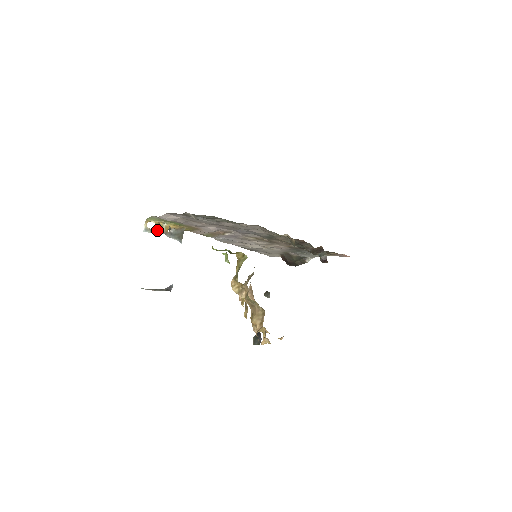
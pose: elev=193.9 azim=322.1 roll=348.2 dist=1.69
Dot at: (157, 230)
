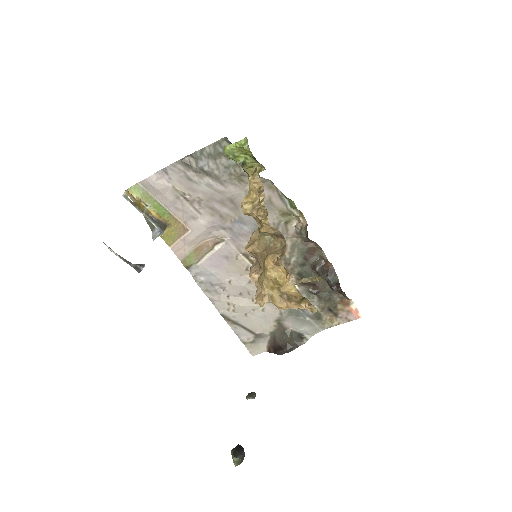
Dot at: (137, 205)
